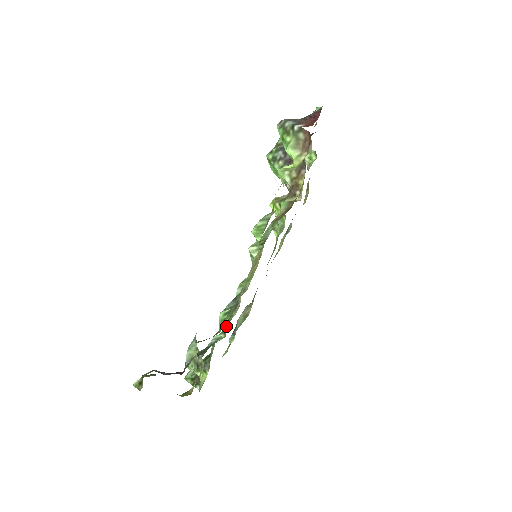
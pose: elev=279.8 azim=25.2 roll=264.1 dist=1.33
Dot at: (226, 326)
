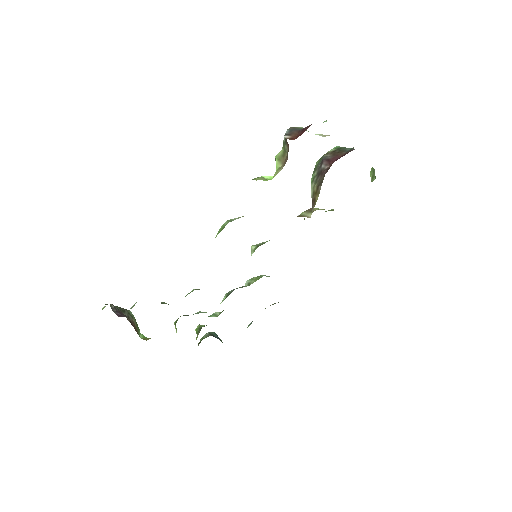
Dot at: occluded
